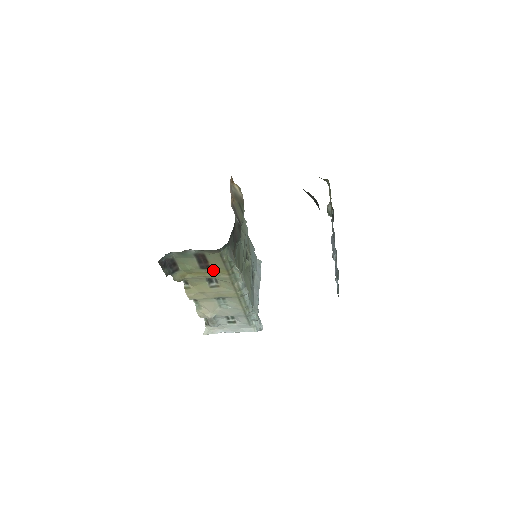
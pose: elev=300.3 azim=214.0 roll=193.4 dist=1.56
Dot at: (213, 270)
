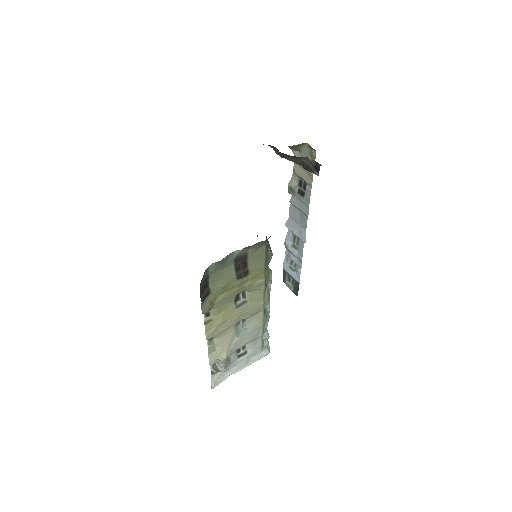
Dot at: (249, 277)
